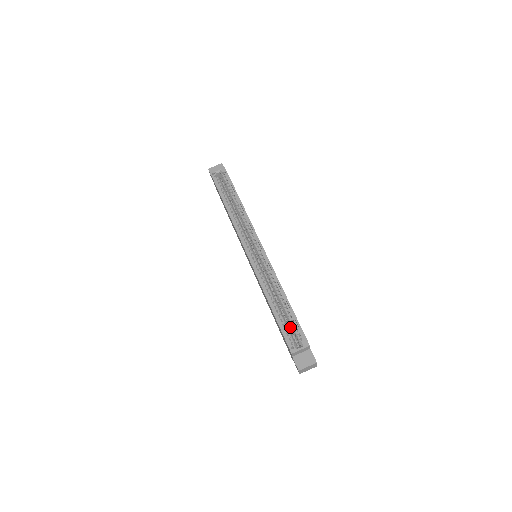
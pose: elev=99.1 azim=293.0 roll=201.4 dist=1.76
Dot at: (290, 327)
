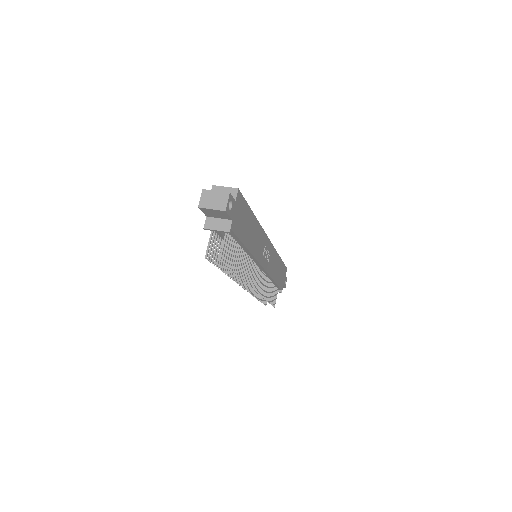
Dot at: occluded
